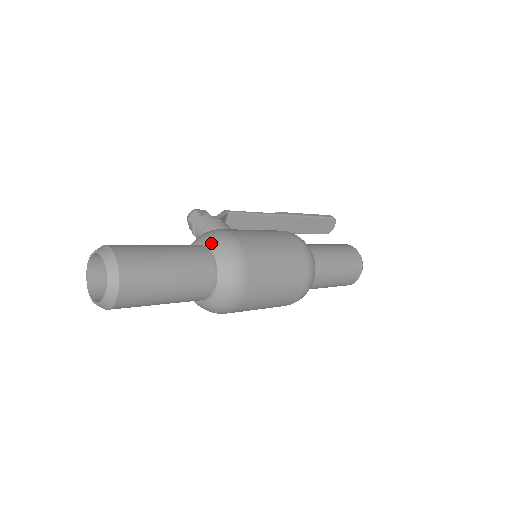
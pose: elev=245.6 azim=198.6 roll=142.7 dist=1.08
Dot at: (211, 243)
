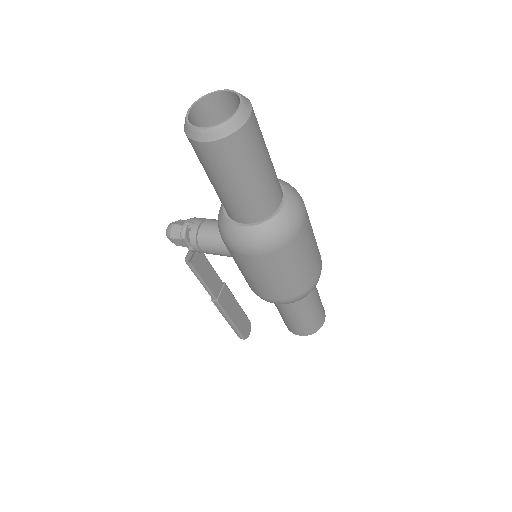
Dot at: occluded
